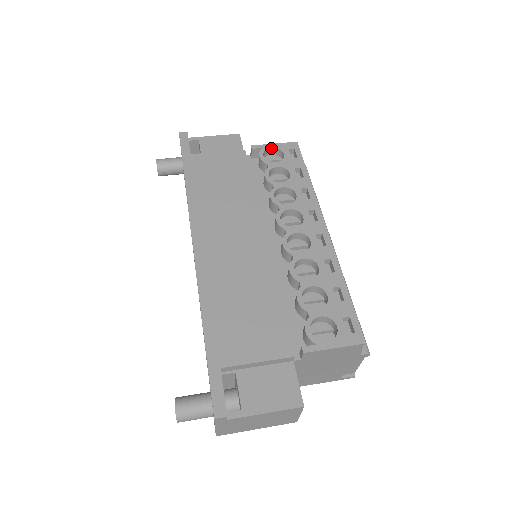
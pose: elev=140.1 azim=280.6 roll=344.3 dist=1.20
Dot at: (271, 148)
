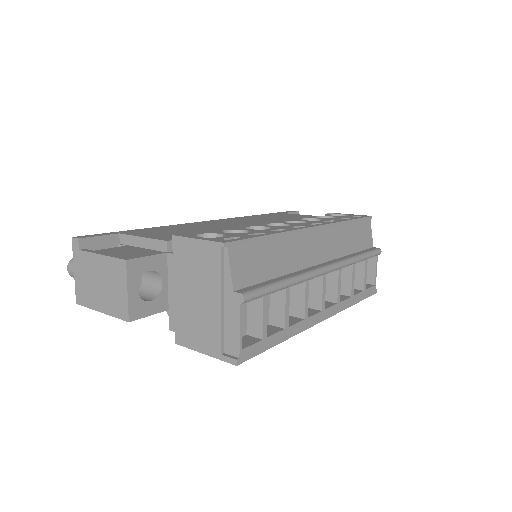
Dot at: (344, 215)
